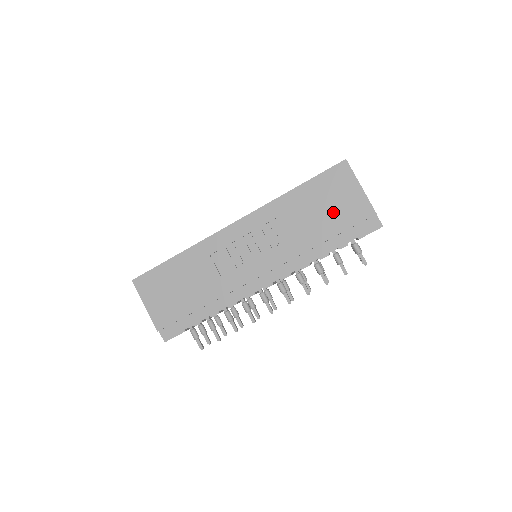
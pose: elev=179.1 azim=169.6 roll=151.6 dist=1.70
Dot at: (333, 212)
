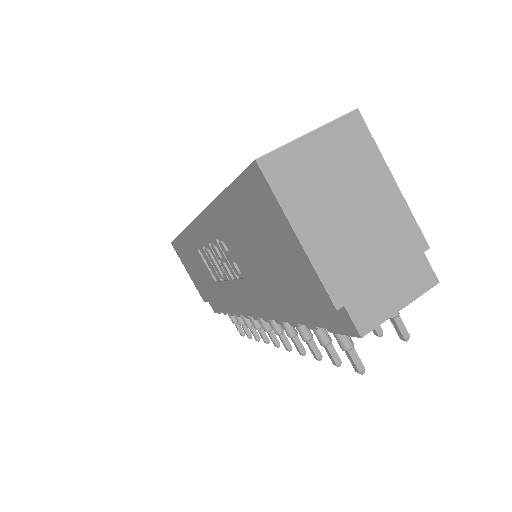
Dot at: (274, 264)
